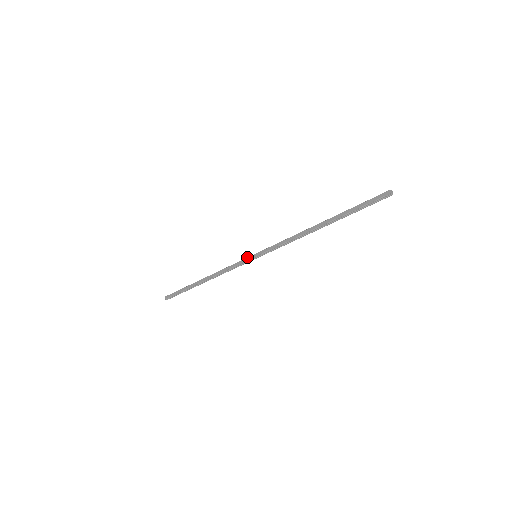
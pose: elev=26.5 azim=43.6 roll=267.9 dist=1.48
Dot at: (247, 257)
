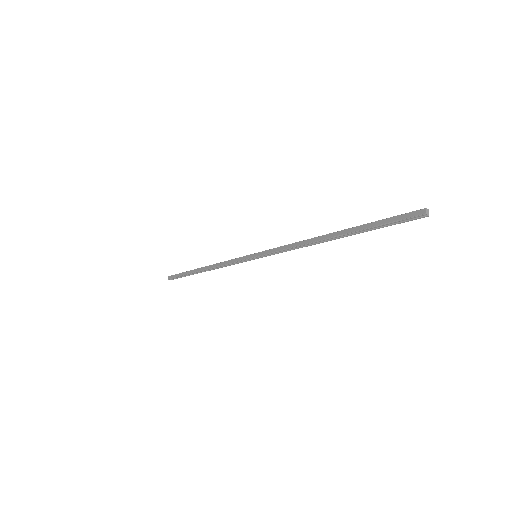
Dot at: (247, 255)
